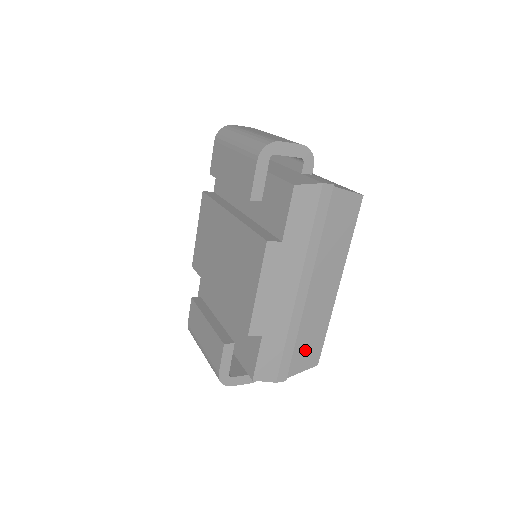
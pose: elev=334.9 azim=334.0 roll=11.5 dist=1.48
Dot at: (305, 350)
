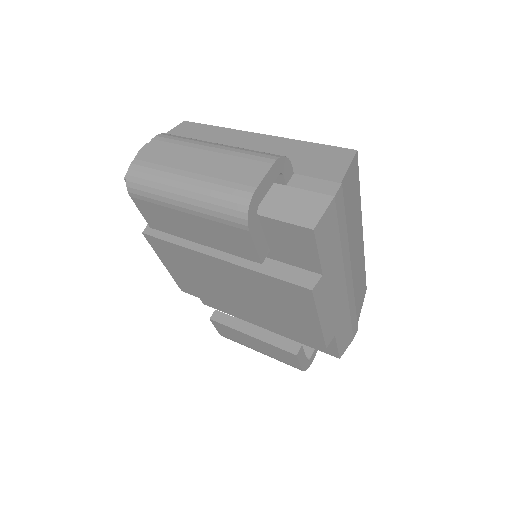
Dot at: (359, 298)
